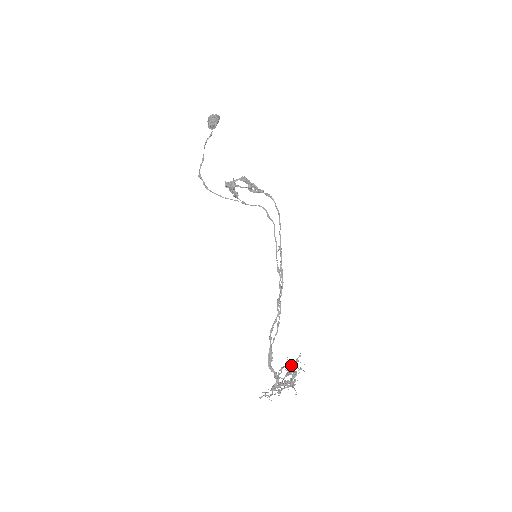
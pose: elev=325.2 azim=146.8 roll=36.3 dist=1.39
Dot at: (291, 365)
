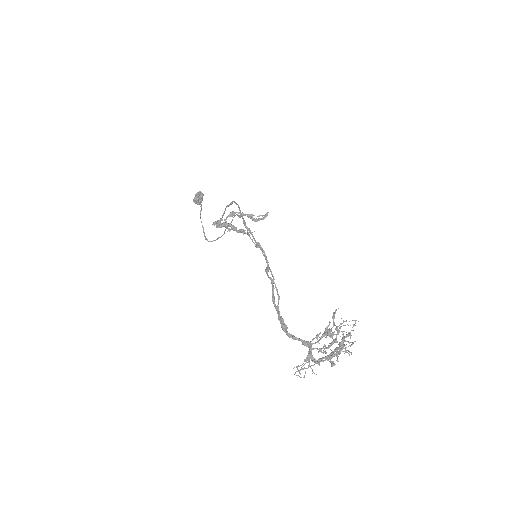
Dot at: (335, 329)
